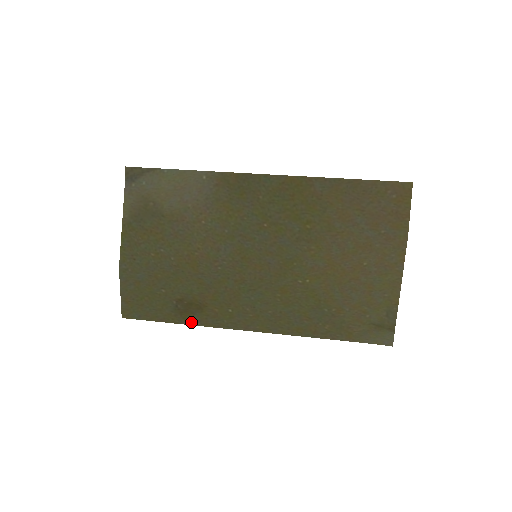
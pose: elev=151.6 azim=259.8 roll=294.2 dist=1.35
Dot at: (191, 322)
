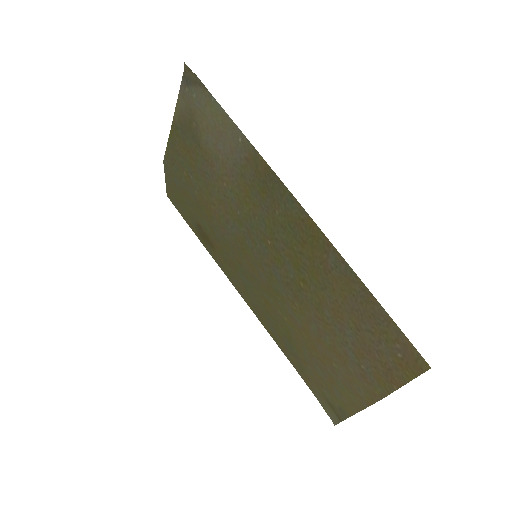
Dot at: (206, 247)
